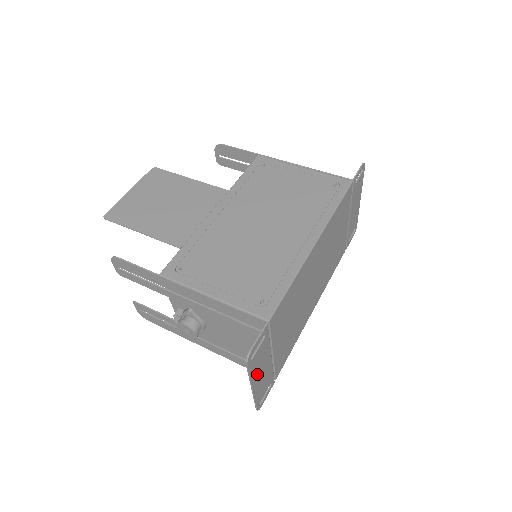
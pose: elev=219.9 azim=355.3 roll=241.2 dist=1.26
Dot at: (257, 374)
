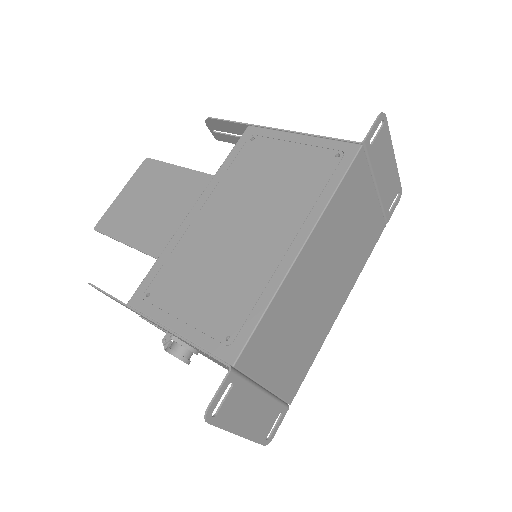
Dot at: (240, 420)
